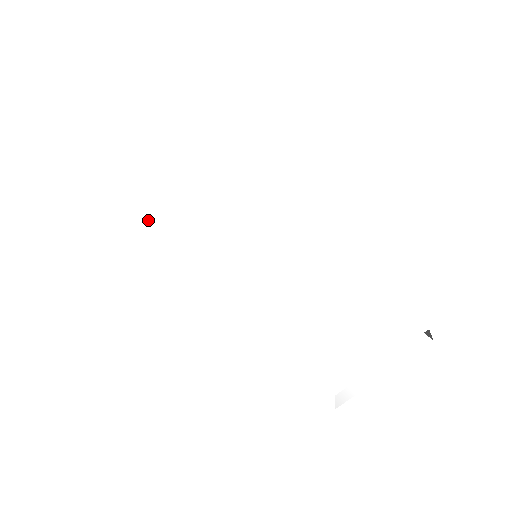
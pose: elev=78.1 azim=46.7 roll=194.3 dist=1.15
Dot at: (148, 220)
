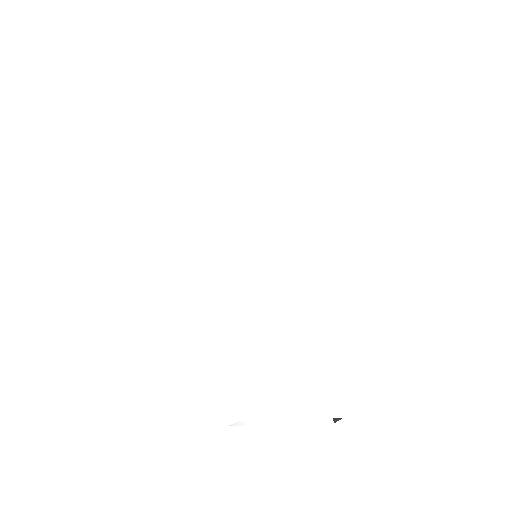
Dot at: (208, 181)
